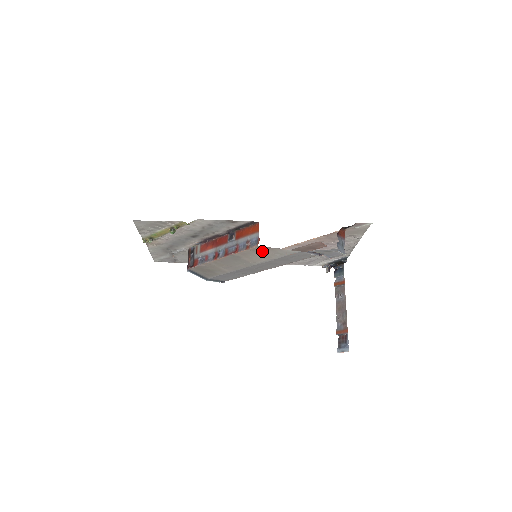
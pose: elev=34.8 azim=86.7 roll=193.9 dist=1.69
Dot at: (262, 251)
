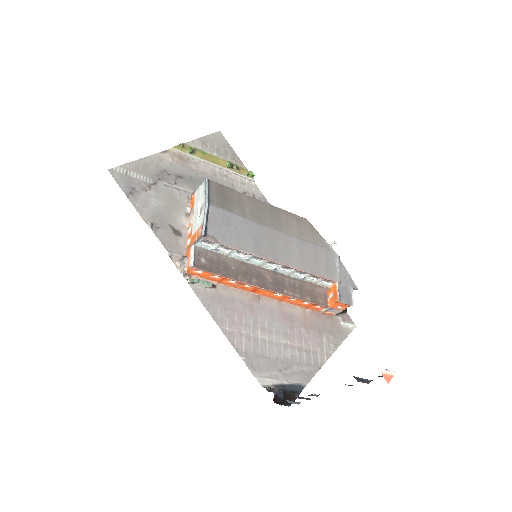
Dot at: (304, 226)
